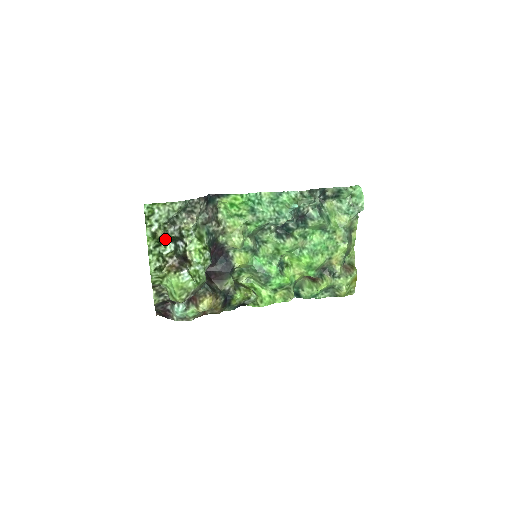
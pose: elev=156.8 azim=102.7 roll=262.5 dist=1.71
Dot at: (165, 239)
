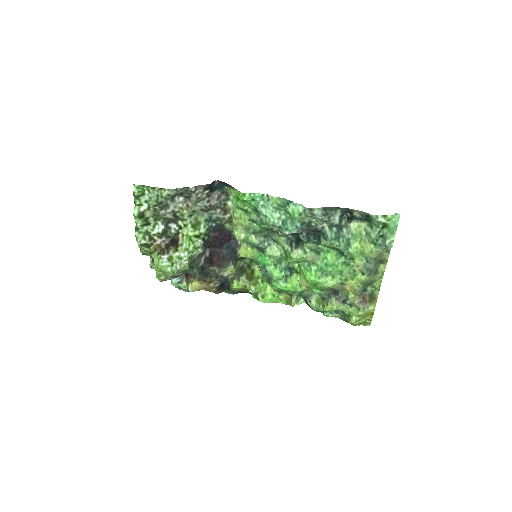
Dot at: (156, 219)
